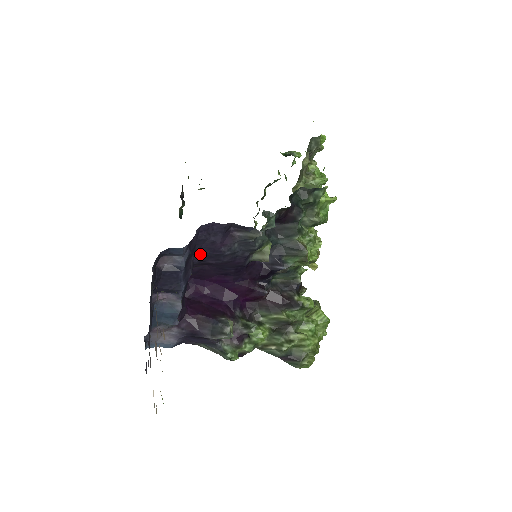
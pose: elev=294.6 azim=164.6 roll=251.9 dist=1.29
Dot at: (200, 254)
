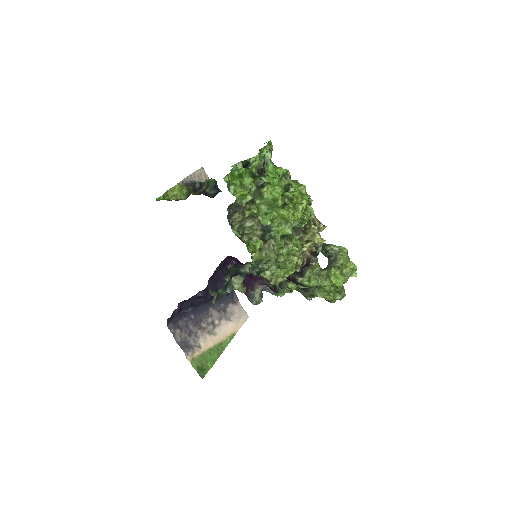
Dot at: occluded
